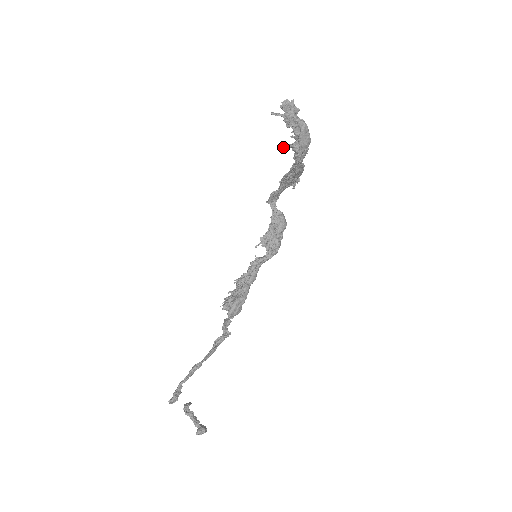
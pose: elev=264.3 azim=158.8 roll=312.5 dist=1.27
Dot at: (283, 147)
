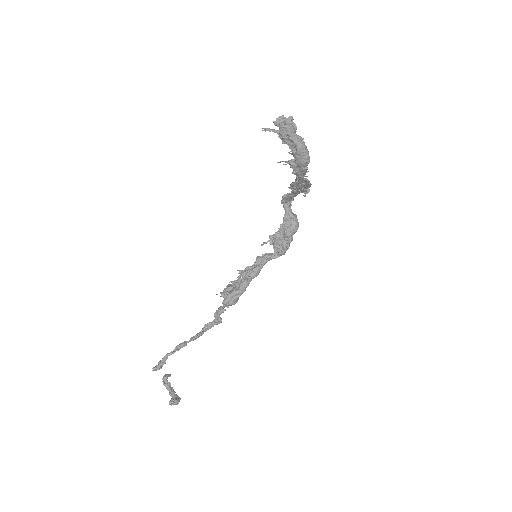
Dot at: (280, 162)
